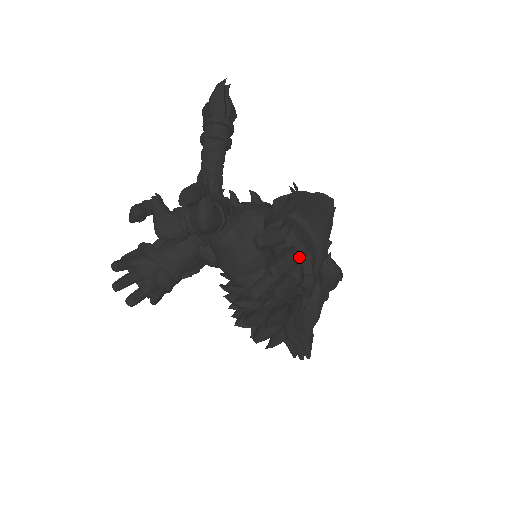
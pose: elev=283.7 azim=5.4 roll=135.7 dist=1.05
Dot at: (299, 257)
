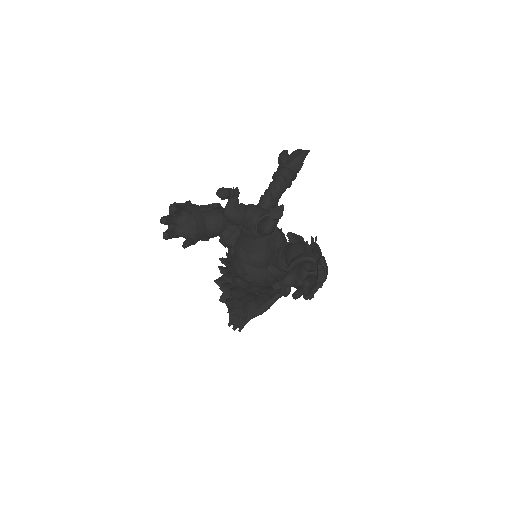
Dot at: (316, 283)
